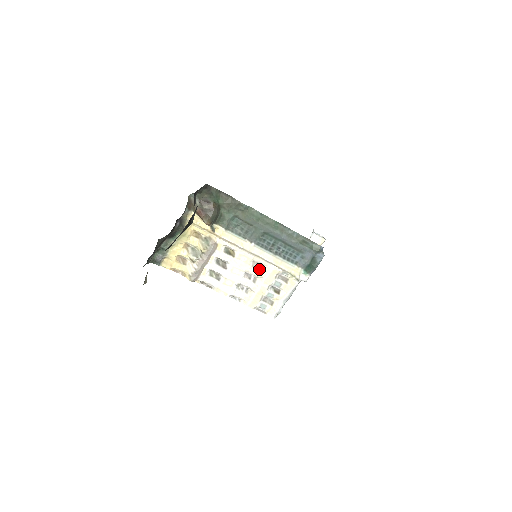
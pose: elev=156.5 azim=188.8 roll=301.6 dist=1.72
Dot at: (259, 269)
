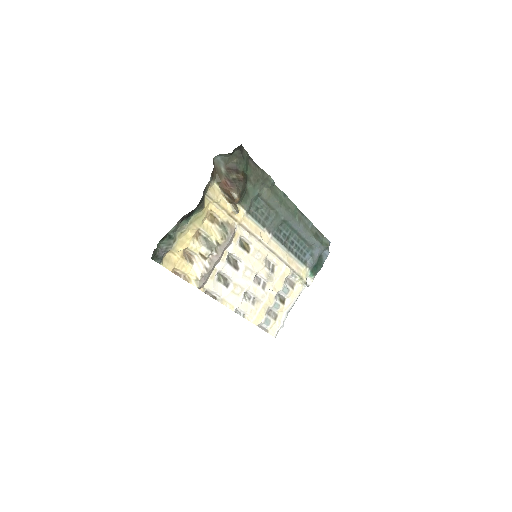
Dot at: (270, 270)
